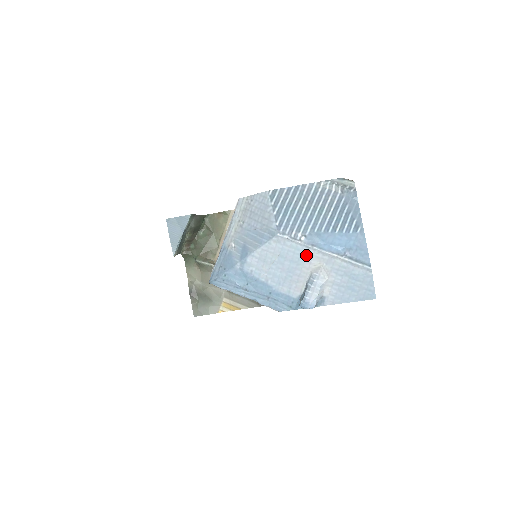
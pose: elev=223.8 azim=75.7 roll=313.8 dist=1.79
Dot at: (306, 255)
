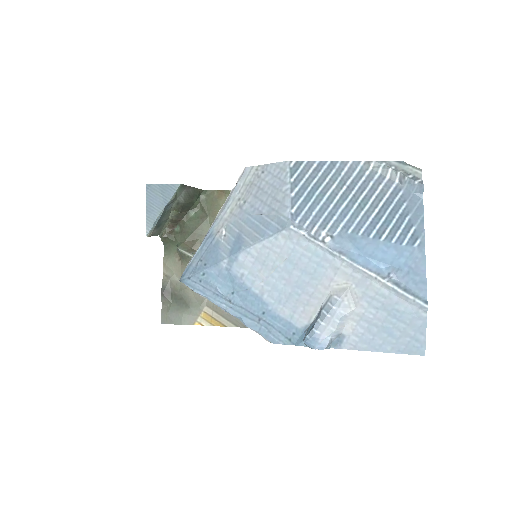
Dot at: (328, 266)
